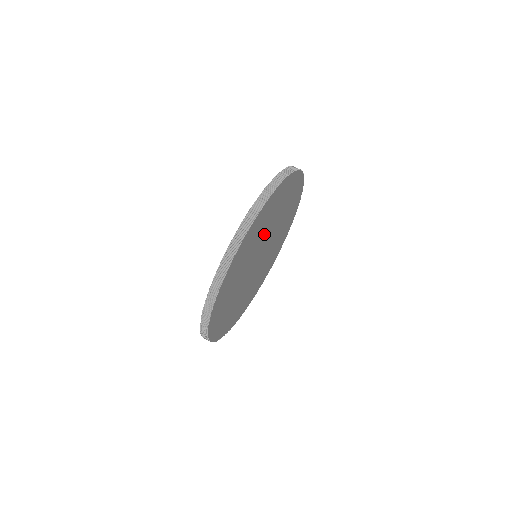
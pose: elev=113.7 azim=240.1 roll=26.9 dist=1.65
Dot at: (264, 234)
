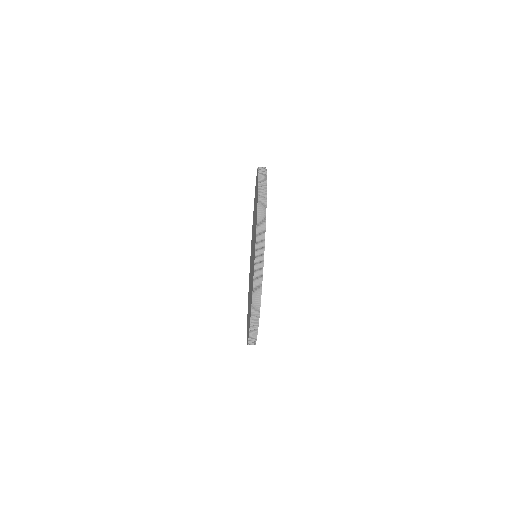
Dot at: occluded
